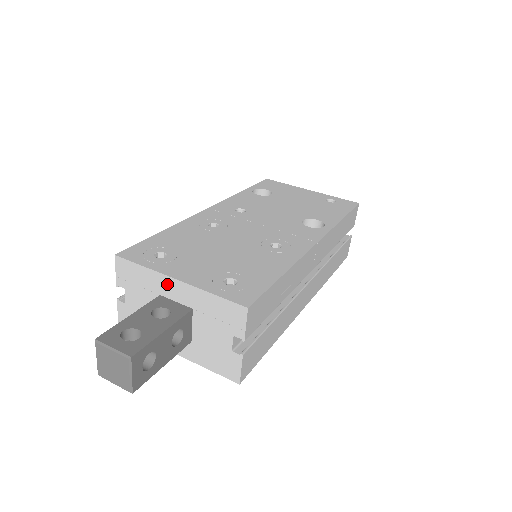
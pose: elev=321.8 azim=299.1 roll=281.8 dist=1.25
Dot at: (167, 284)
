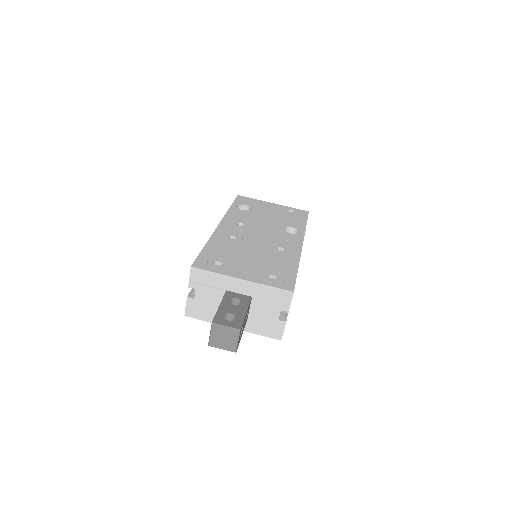
Dot at: (234, 283)
